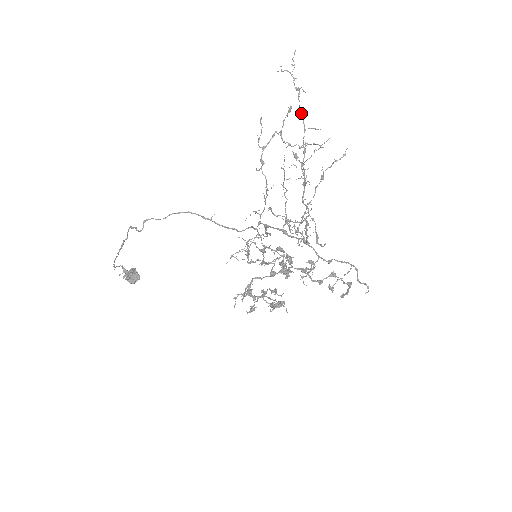
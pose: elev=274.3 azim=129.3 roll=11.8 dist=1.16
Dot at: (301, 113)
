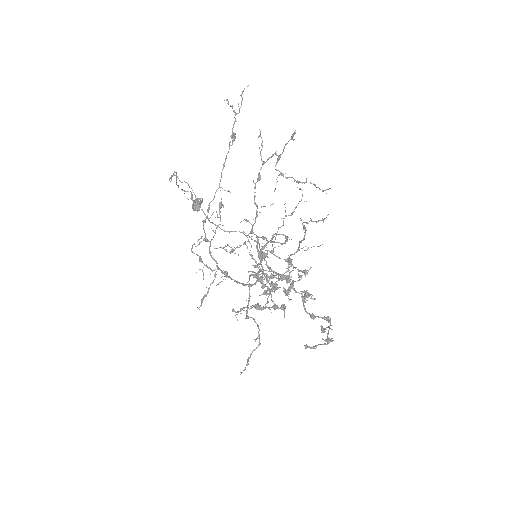
Dot at: (223, 165)
